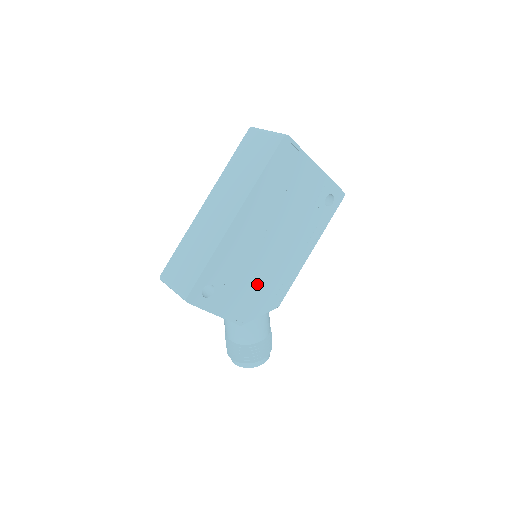
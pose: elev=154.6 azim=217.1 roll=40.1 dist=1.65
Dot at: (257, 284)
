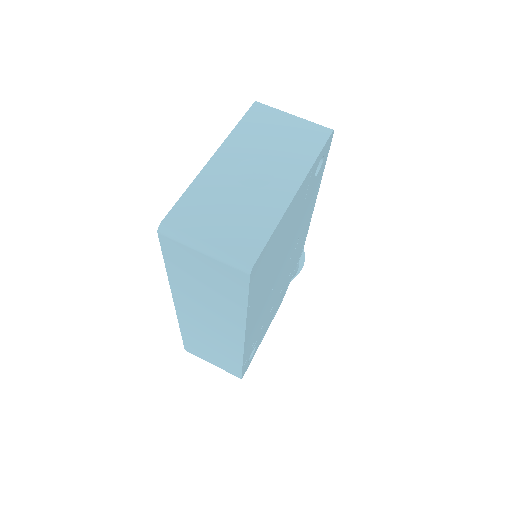
Dot at: (281, 288)
